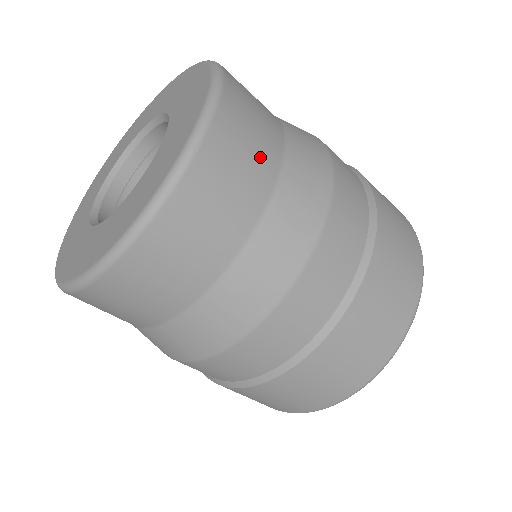
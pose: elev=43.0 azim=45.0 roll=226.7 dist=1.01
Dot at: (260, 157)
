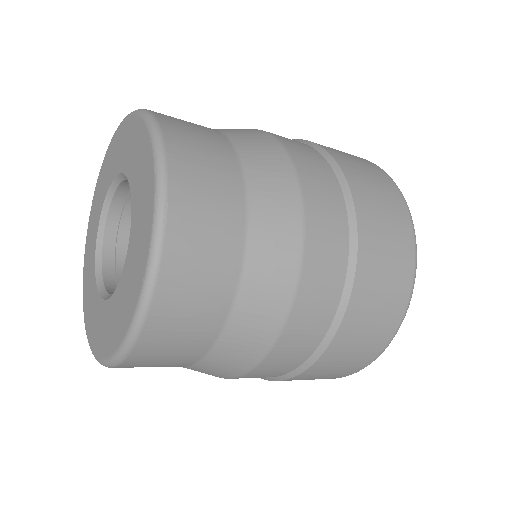
Dot at: (197, 333)
